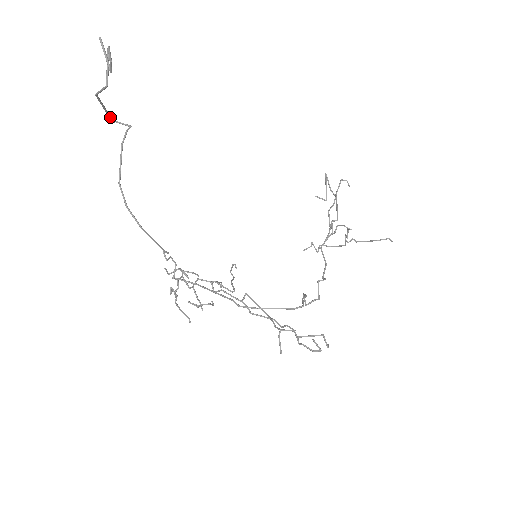
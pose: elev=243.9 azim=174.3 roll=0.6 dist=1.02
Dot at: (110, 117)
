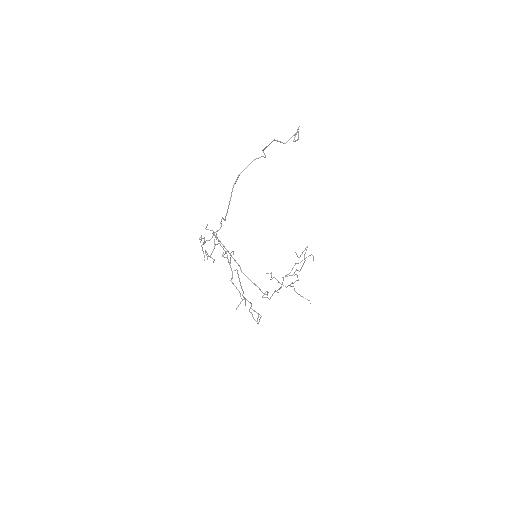
Dot at: (265, 148)
